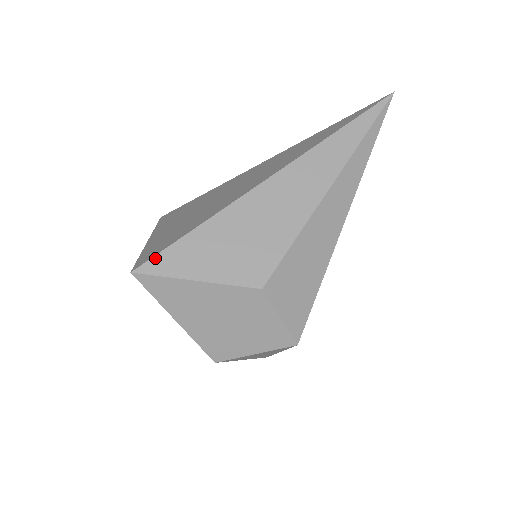
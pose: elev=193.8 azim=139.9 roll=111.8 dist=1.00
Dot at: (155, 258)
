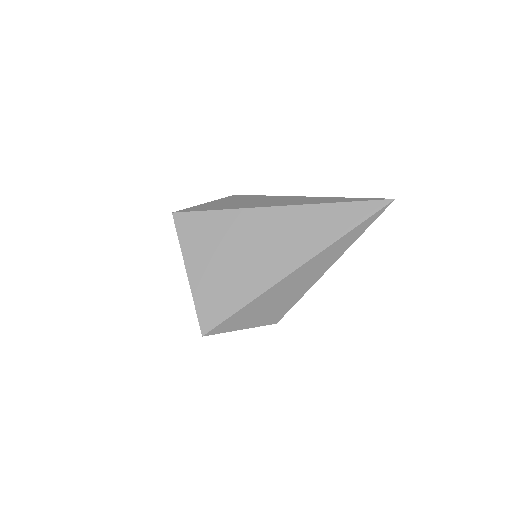
Dot at: (217, 327)
